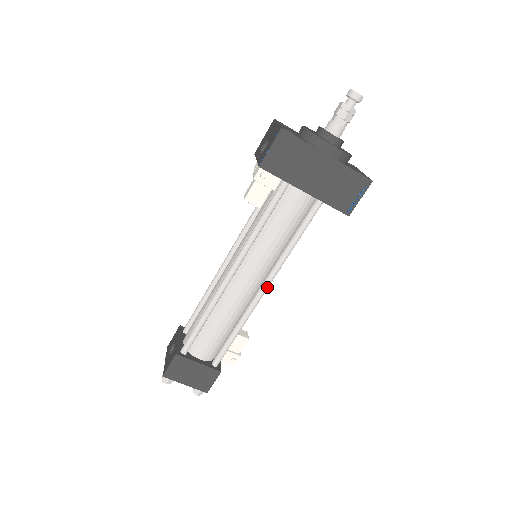
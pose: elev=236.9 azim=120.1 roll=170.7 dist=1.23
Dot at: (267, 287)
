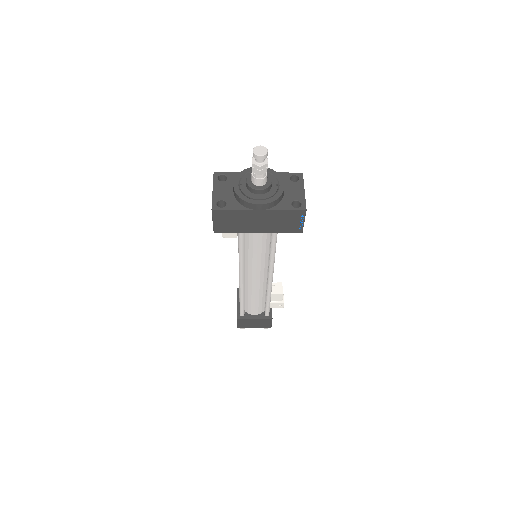
Dot at: (272, 277)
